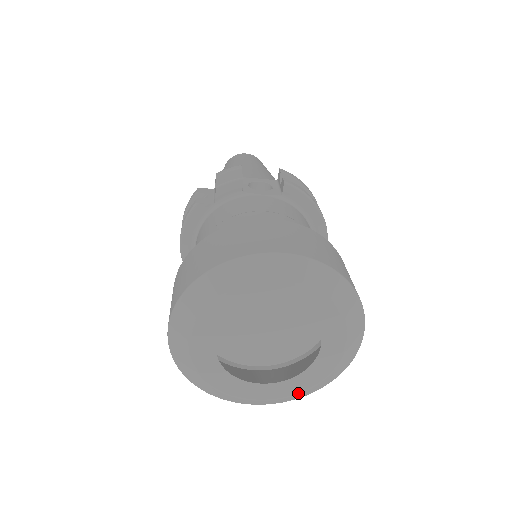
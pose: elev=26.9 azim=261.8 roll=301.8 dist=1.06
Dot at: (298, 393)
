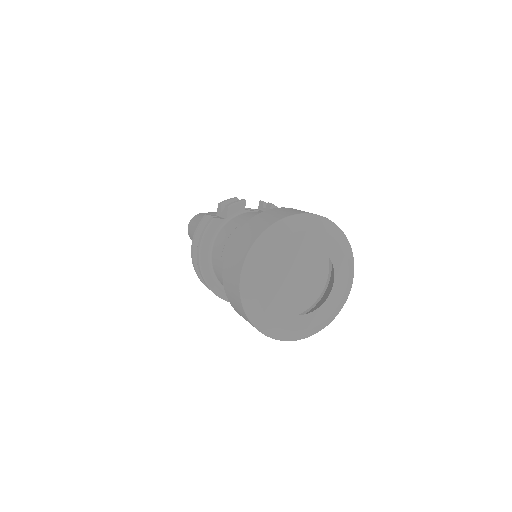
Dot at: (320, 323)
